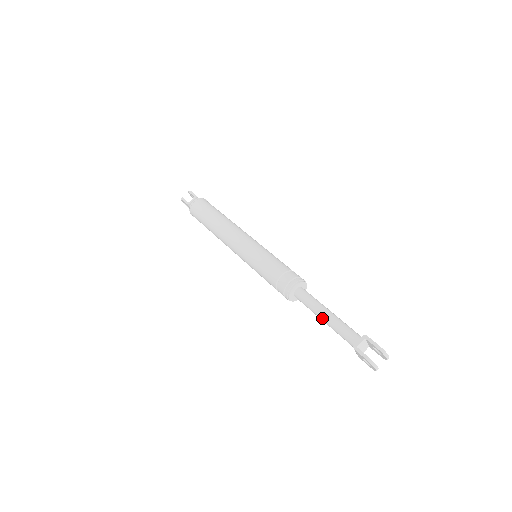
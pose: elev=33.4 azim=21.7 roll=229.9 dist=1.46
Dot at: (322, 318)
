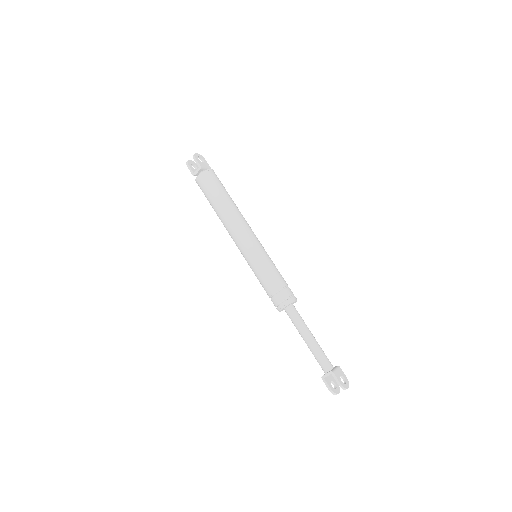
Dot at: occluded
